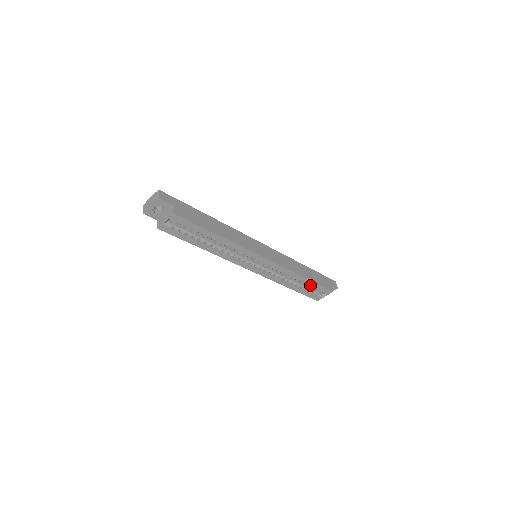
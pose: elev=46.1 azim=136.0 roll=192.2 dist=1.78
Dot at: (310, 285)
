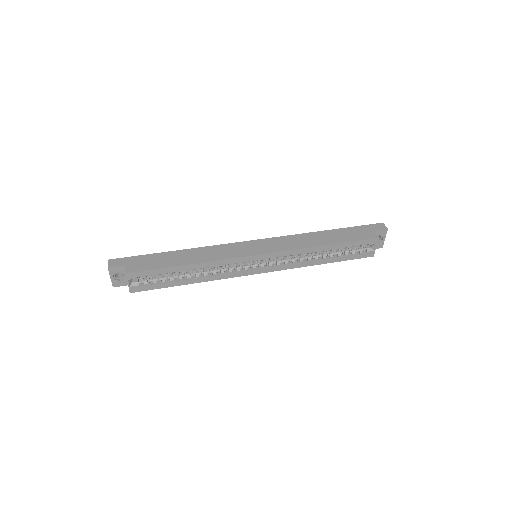
Dot at: (342, 247)
